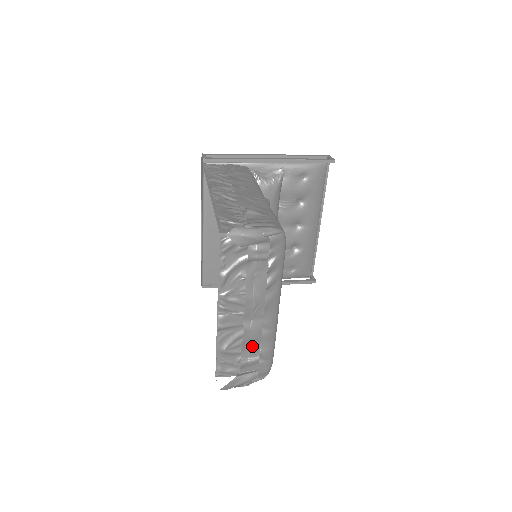
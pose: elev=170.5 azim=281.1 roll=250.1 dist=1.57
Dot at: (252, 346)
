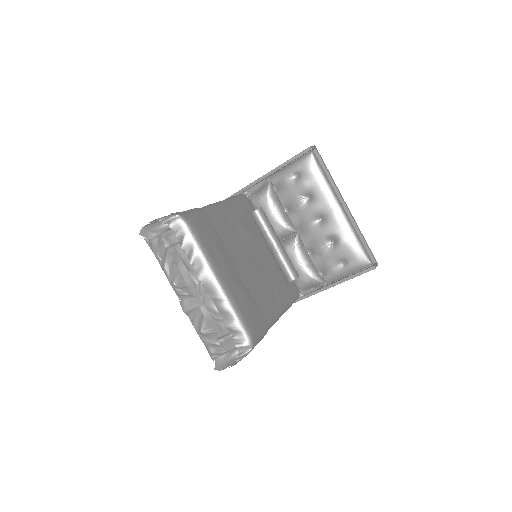
Dot at: (219, 322)
